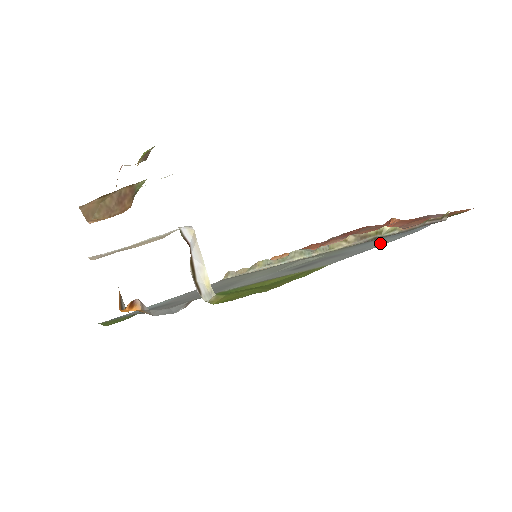
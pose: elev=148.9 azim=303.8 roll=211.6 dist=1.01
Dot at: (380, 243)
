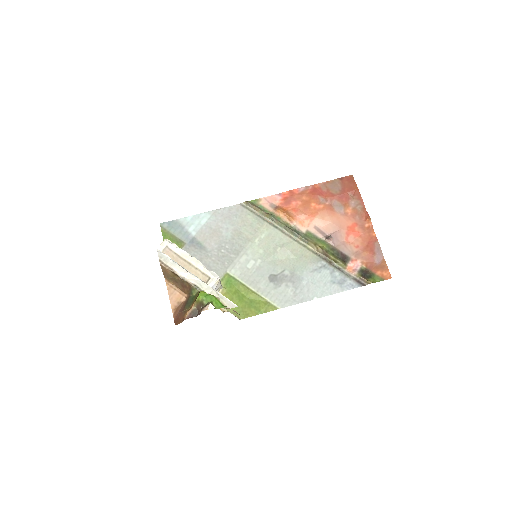
Dot at: (318, 290)
